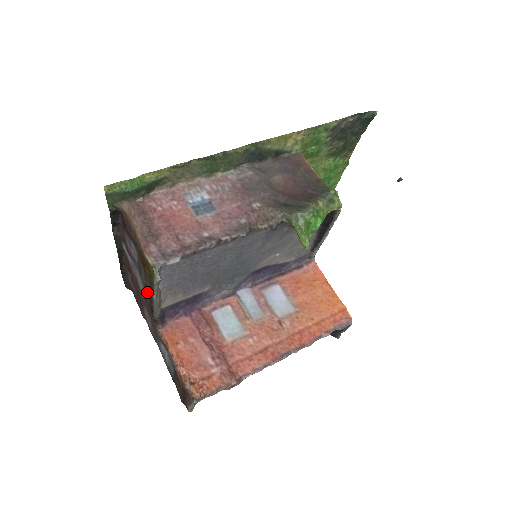
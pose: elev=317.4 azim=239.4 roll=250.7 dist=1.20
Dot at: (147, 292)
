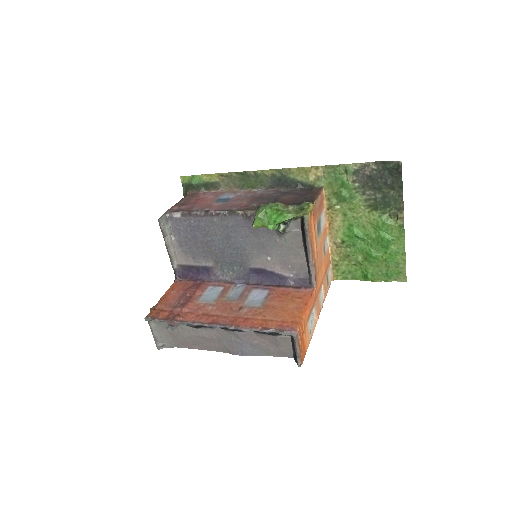
Dot at: occluded
